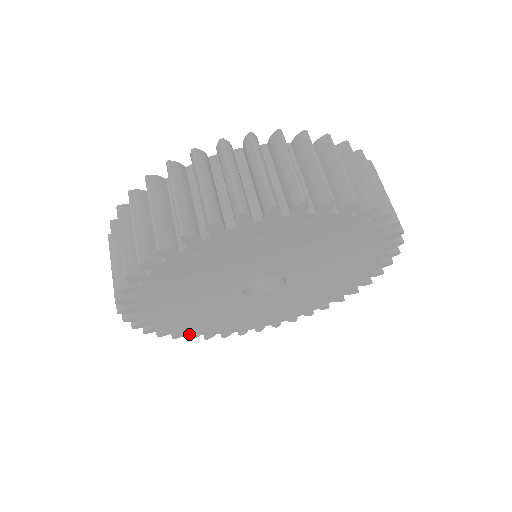
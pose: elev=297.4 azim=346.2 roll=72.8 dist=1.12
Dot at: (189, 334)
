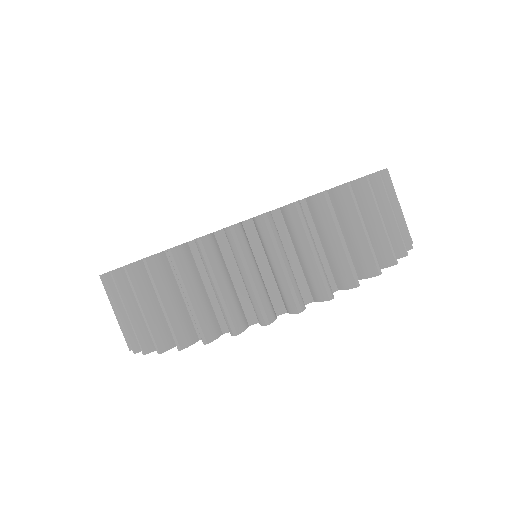
Dot at: occluded
